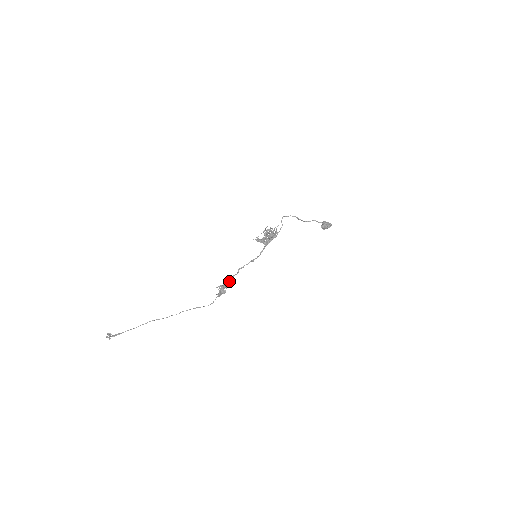
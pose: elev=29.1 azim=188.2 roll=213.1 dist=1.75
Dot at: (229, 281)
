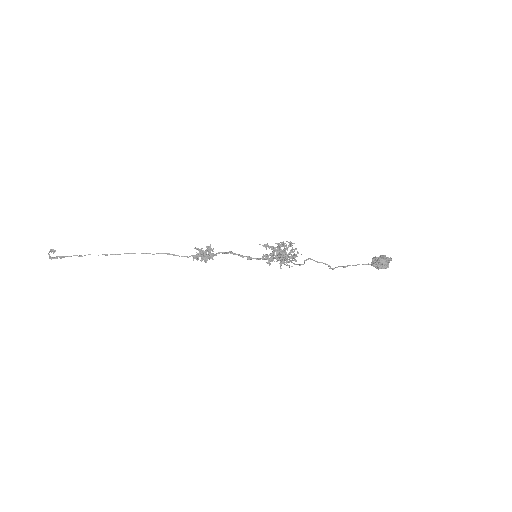
Dot at: (212, 254)
